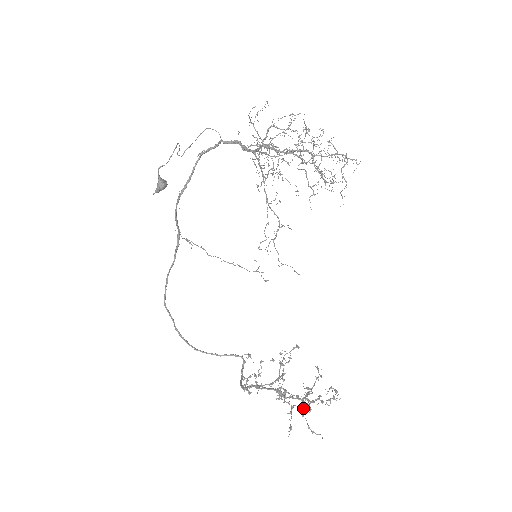
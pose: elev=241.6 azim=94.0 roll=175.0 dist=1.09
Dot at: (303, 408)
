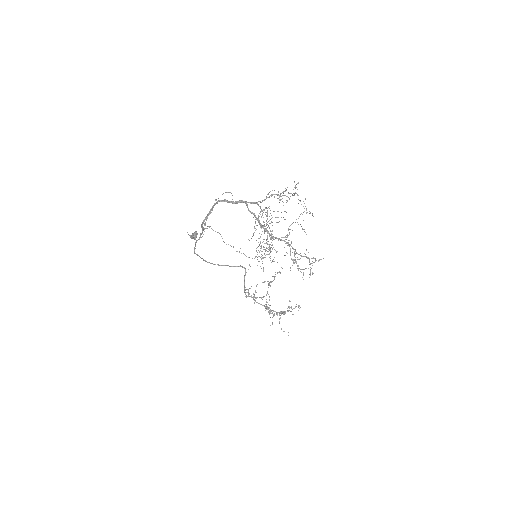
Dot at: occluded
